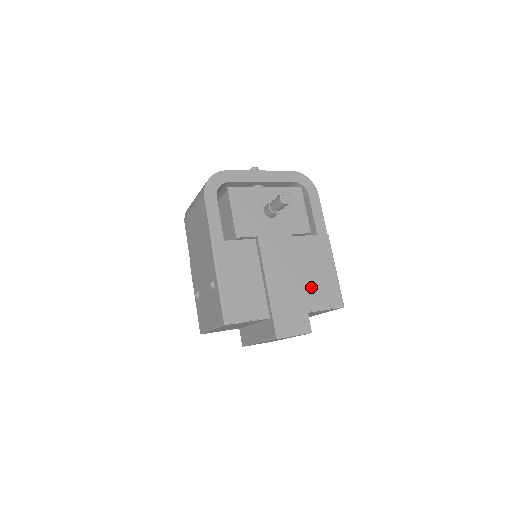
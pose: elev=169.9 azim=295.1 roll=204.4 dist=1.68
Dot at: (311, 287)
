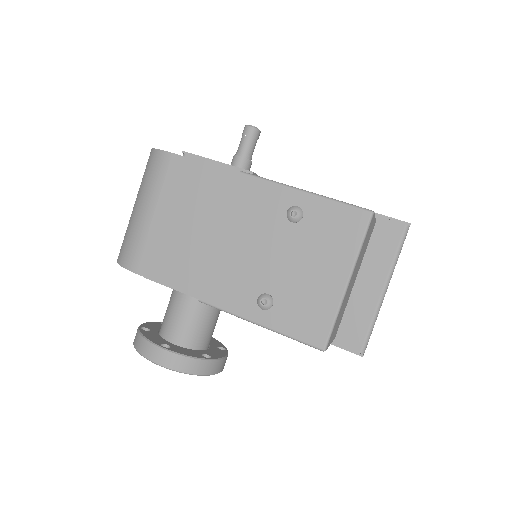
Dot at: occluded
